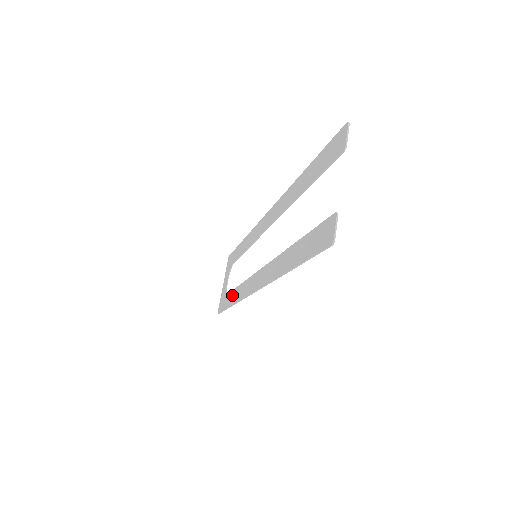
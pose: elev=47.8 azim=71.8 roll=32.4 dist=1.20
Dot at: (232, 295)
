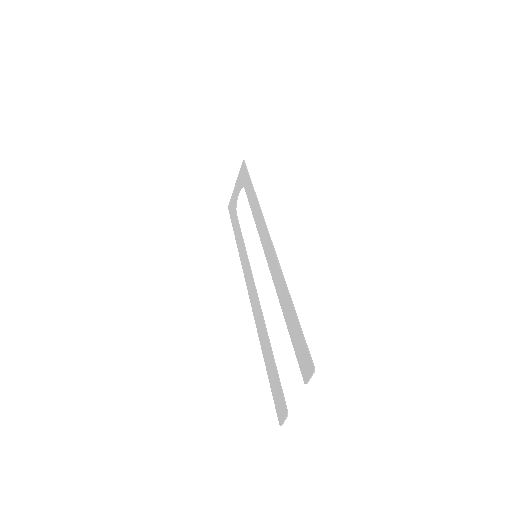
Dot at: (238, 232)
